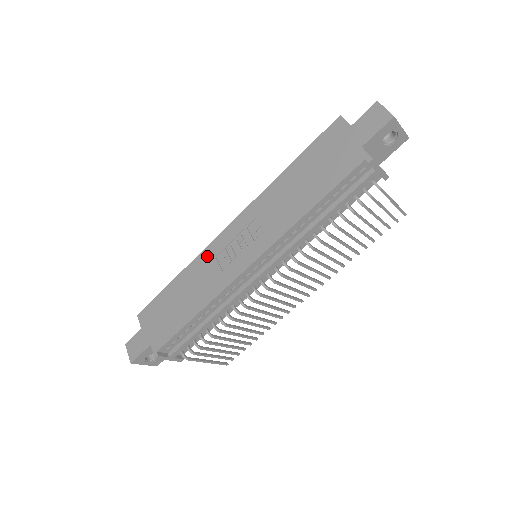
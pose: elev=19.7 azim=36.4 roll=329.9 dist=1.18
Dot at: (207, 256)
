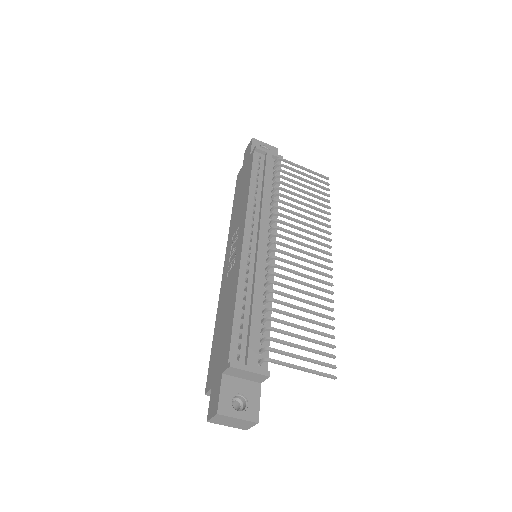
Dot at: (223, 288)
